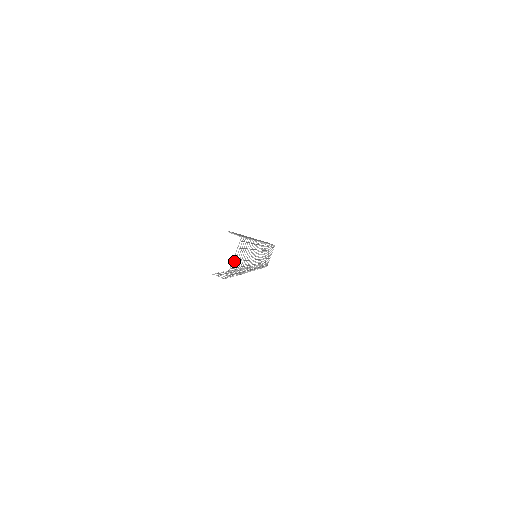
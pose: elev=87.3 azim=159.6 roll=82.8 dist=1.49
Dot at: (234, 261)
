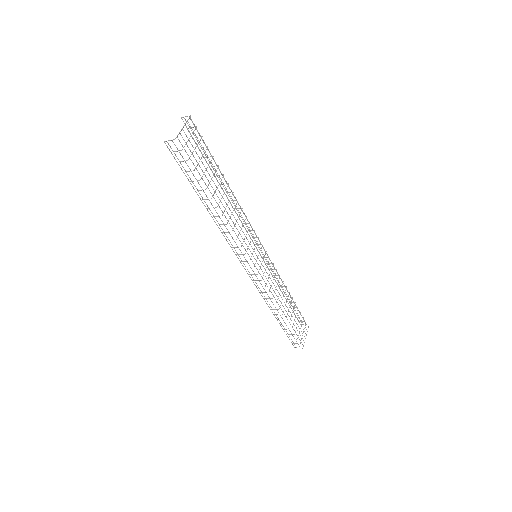
Dot at: occluded
